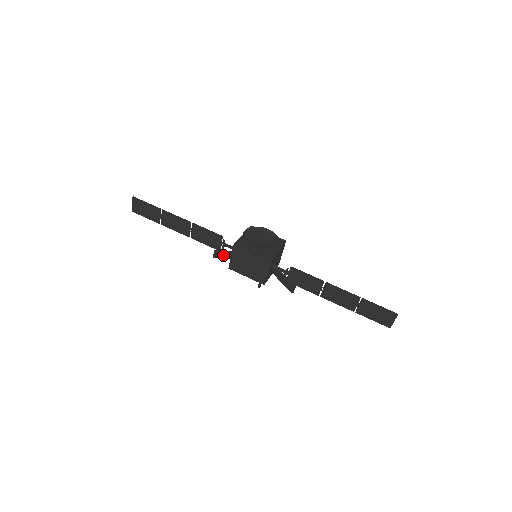
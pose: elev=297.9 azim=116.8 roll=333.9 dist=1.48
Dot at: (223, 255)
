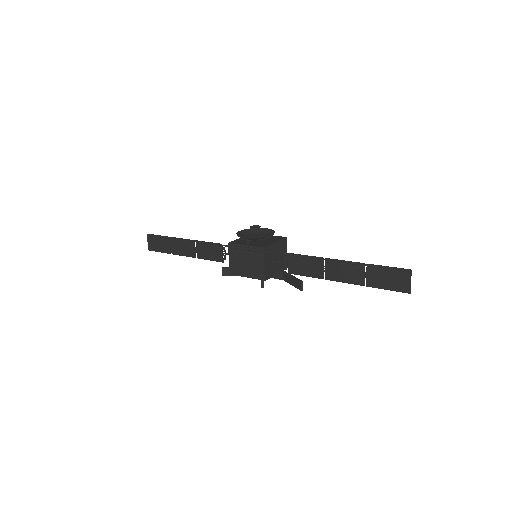
Dot at: occluded
